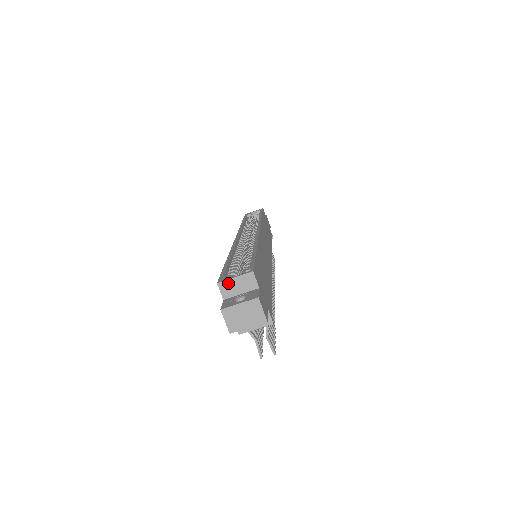
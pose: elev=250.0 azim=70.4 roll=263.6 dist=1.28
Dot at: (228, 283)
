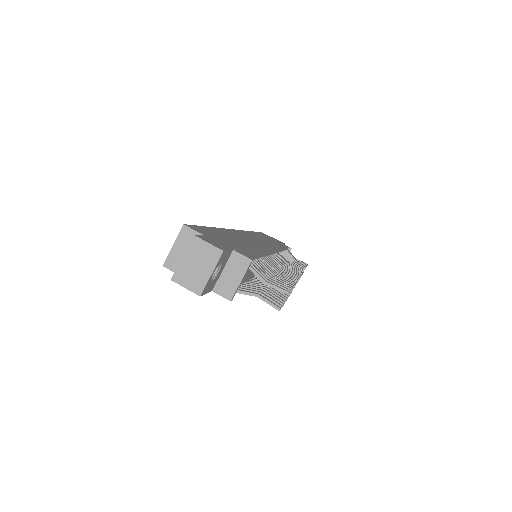
Dot at: (172, 257)
